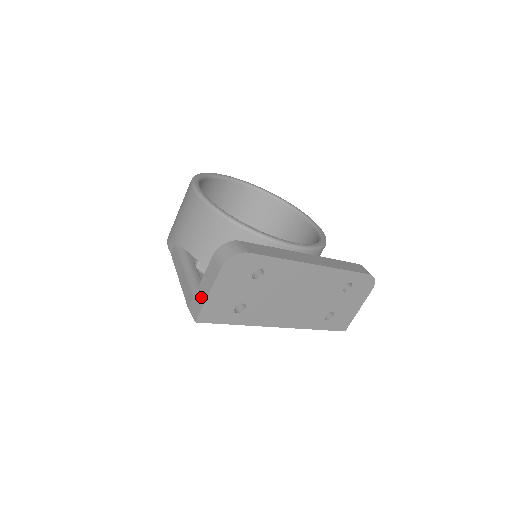
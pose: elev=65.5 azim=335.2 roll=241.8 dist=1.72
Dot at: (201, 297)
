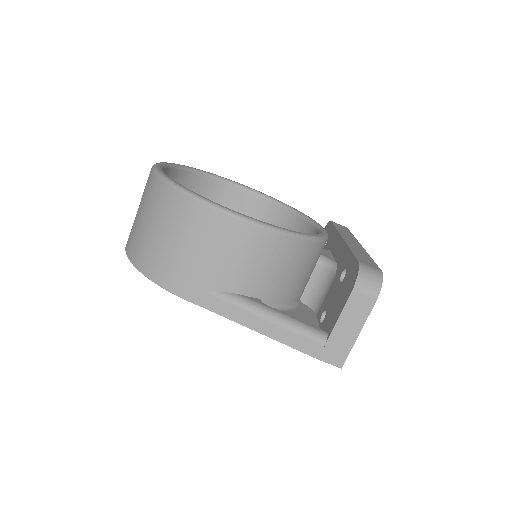
Dot at: (345, 340)
